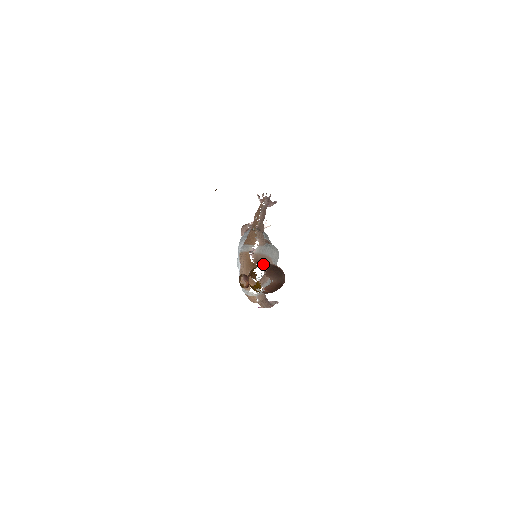
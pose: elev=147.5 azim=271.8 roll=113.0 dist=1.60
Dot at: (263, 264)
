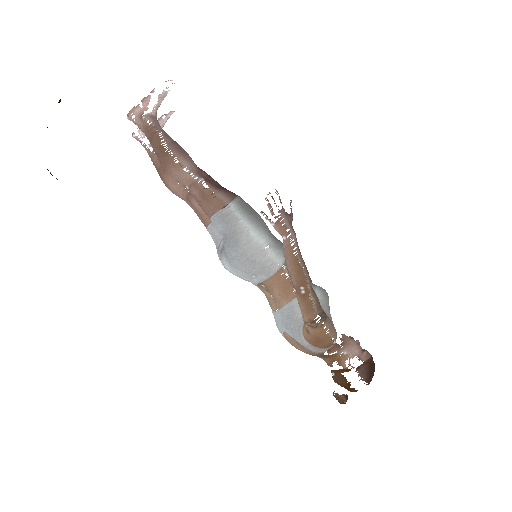
Dot at: (342, 354)
